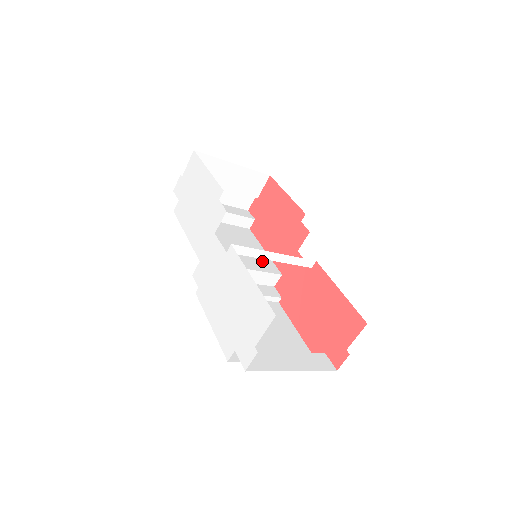
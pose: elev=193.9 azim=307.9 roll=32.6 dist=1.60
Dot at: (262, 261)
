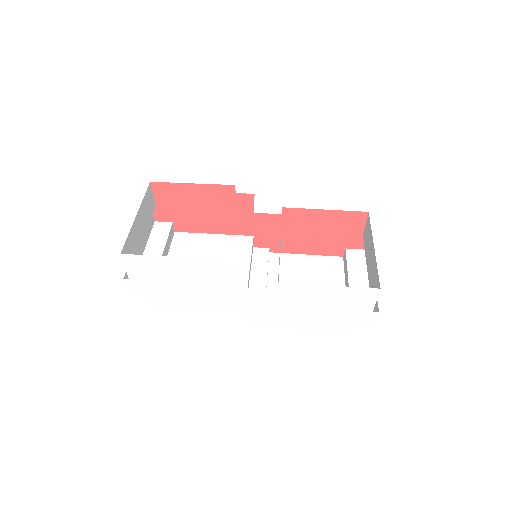
Dot at: (234, 246)
